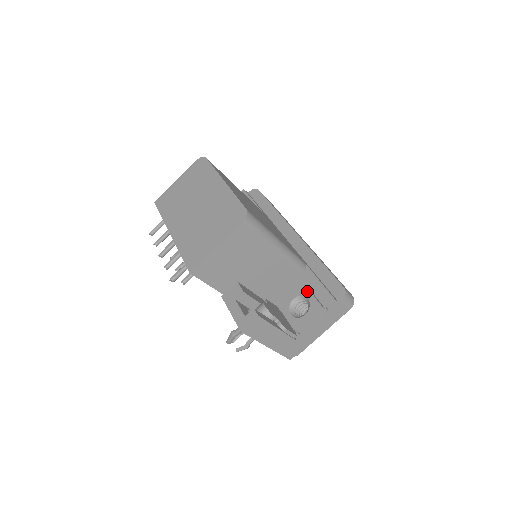
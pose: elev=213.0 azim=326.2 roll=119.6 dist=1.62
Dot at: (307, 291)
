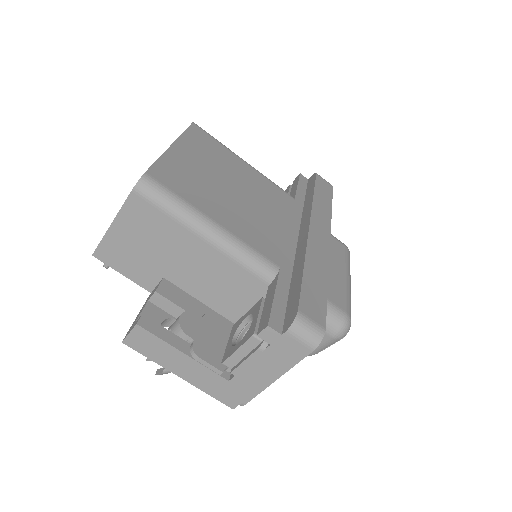
Dot at: (258, 308)
